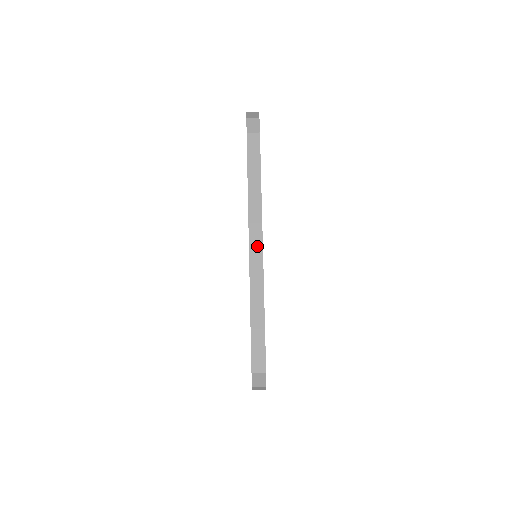
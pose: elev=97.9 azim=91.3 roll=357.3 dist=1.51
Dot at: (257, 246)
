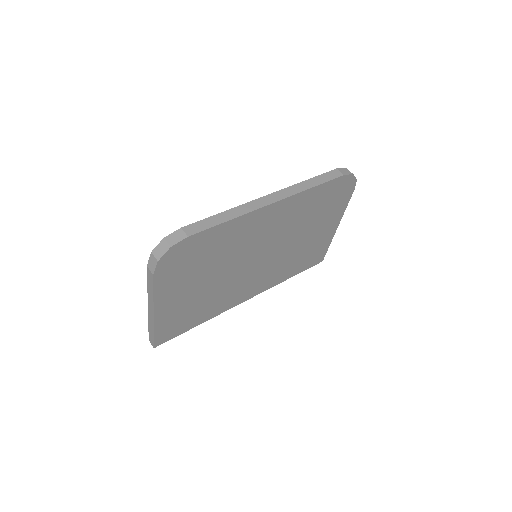
Dot at: (265, 202)
